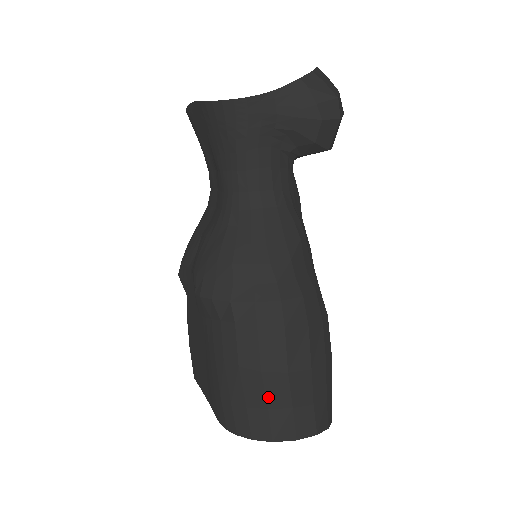
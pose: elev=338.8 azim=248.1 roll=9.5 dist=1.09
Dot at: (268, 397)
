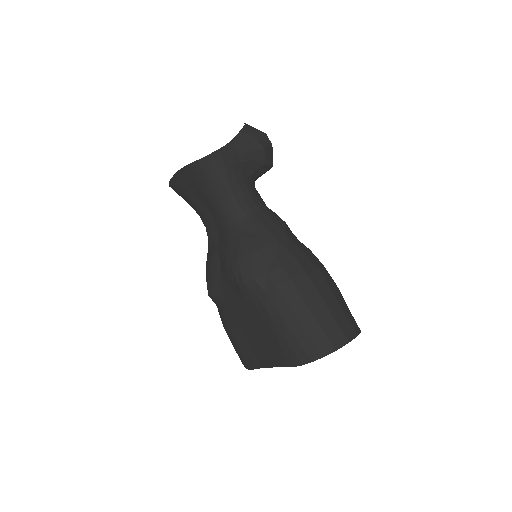
Dot at: (319, 321)
